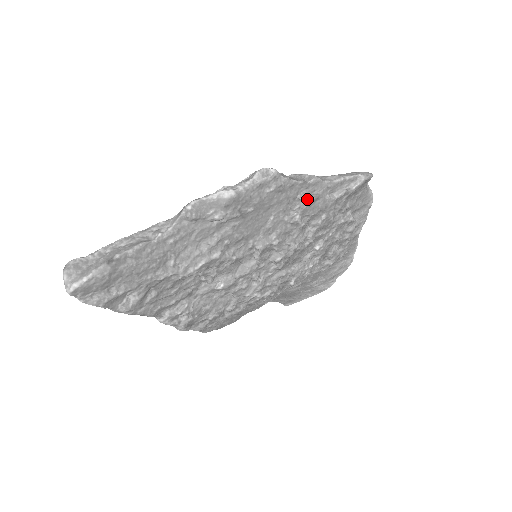
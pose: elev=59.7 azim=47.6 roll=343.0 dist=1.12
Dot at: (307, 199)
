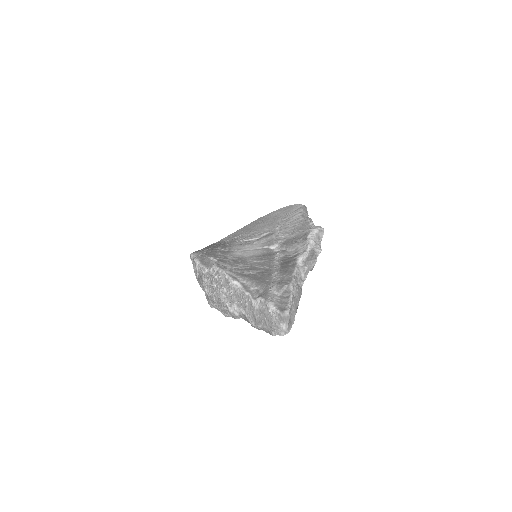
Dot at: occluded
